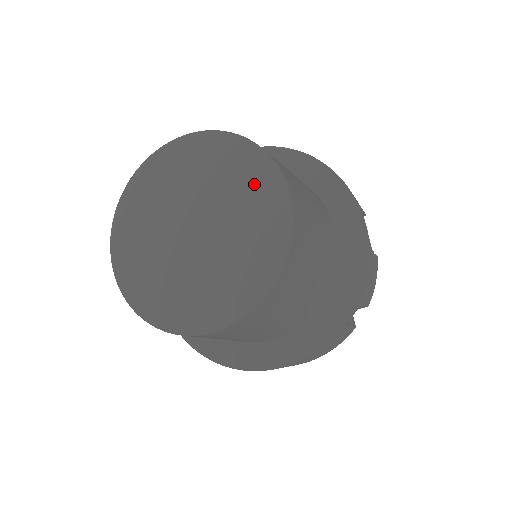
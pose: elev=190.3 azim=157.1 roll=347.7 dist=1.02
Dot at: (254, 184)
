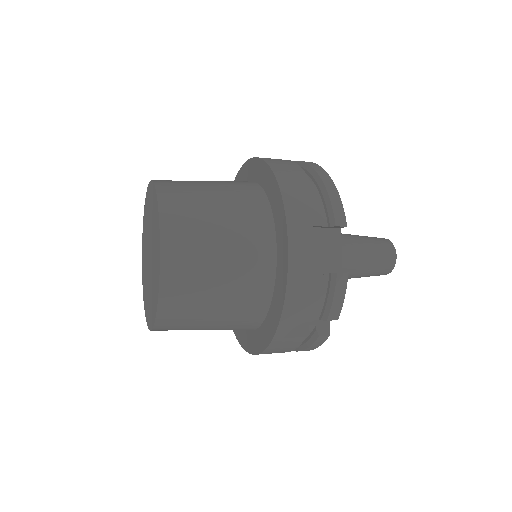
Dot at: (156, 233)
